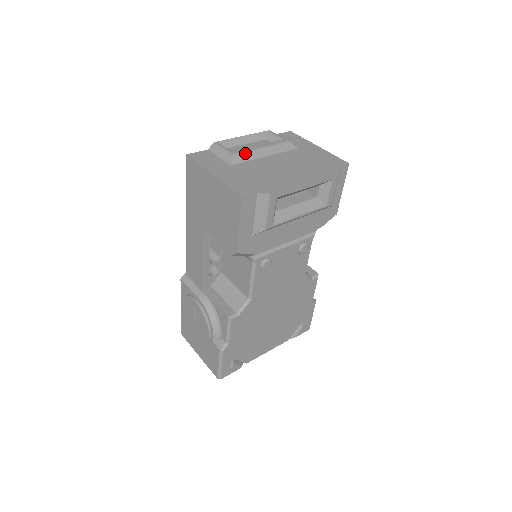
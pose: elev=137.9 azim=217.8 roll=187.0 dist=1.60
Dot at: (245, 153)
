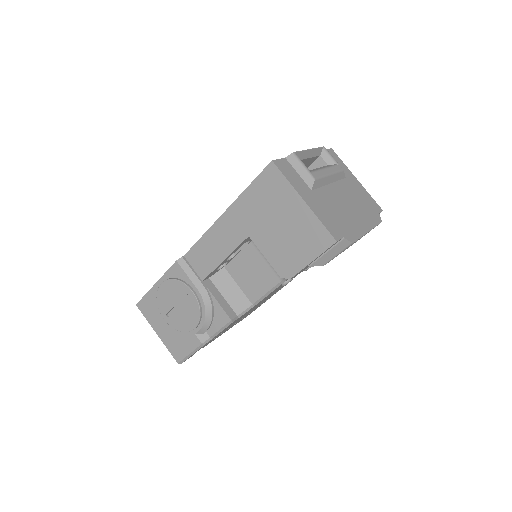
Dot at: (321, 178)
